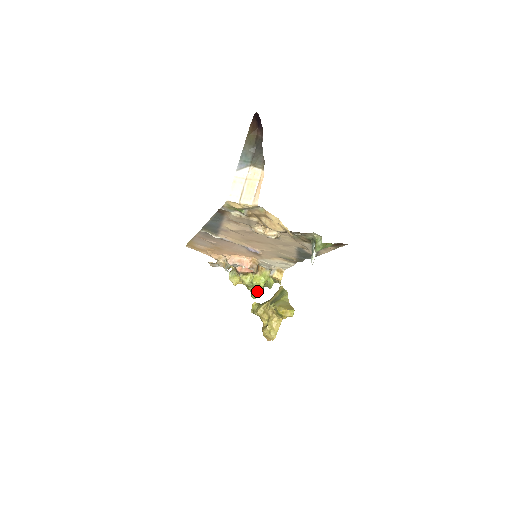
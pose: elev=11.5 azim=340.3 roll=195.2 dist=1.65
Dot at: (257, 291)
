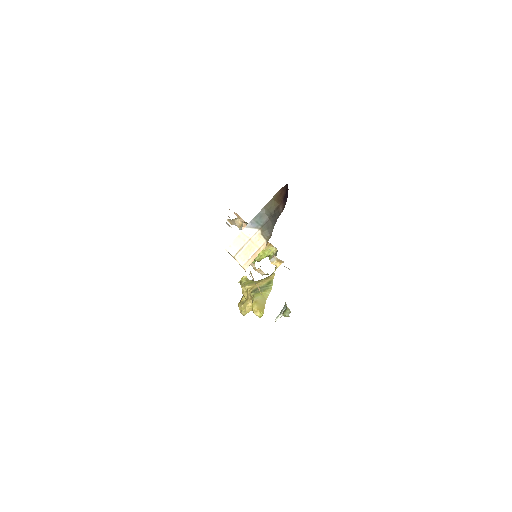
Dot at: (257, 260)
